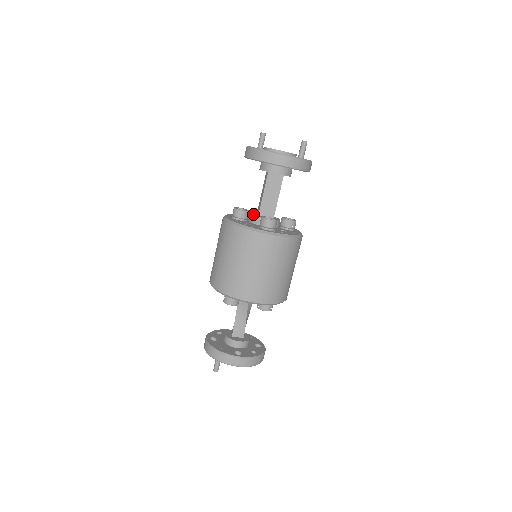
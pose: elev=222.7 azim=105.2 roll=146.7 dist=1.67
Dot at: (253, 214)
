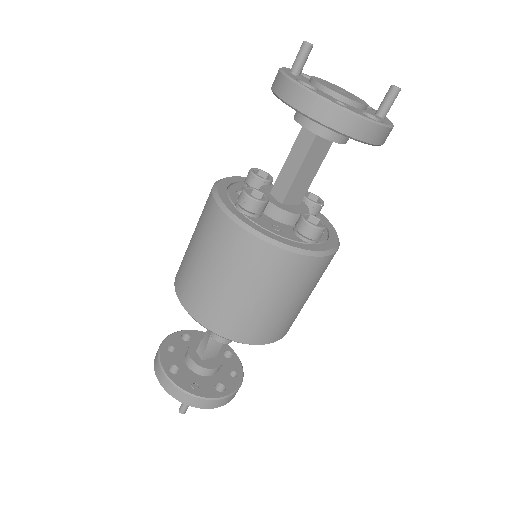
Dot at: (273, 201)
